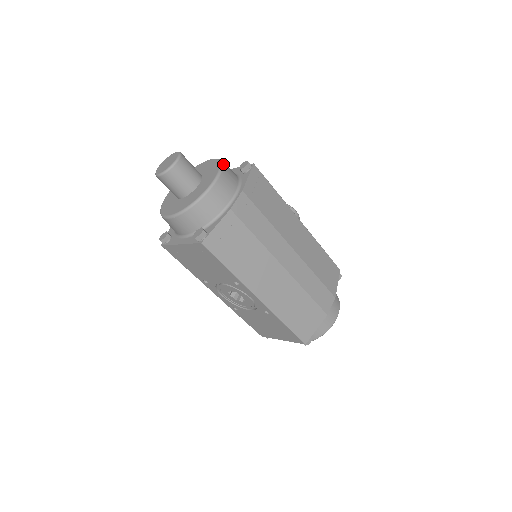
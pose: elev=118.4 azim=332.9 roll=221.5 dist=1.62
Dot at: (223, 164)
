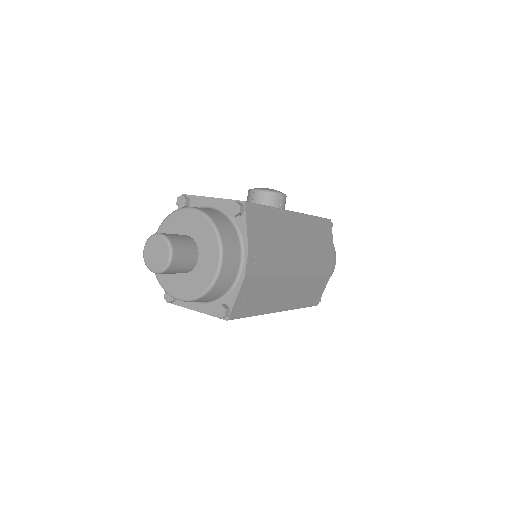
Dot at: (217, 227)
